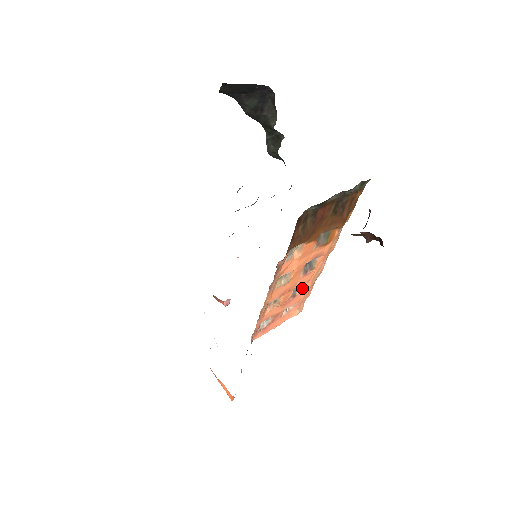
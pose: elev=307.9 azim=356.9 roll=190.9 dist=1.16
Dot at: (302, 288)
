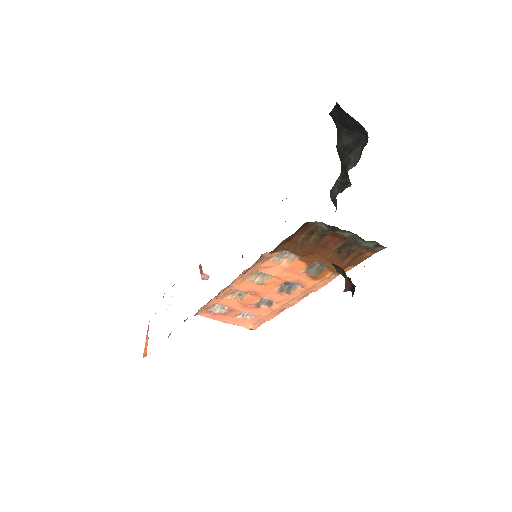
Dot at: (269, 305)
